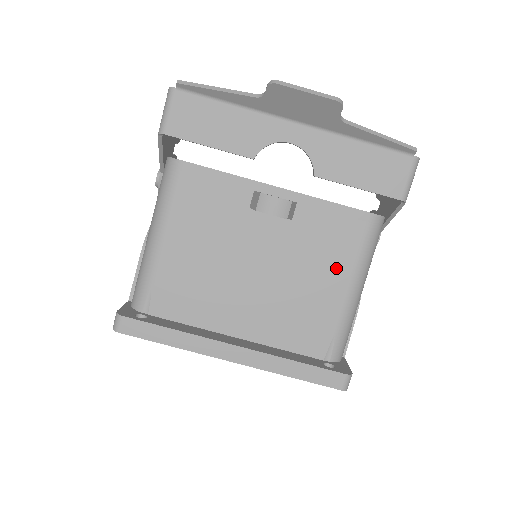
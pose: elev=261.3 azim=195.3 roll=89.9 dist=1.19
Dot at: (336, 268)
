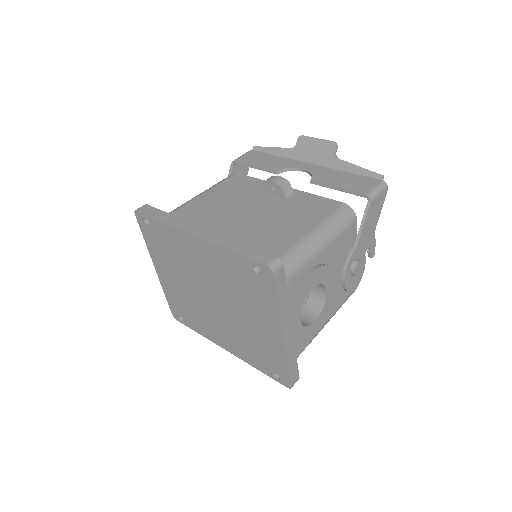
Dot at: (305, 222)
